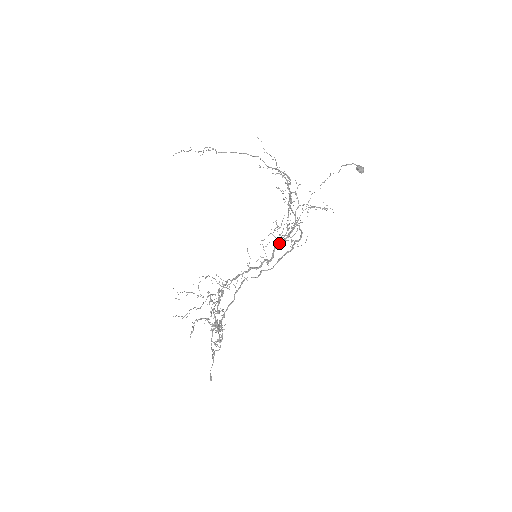
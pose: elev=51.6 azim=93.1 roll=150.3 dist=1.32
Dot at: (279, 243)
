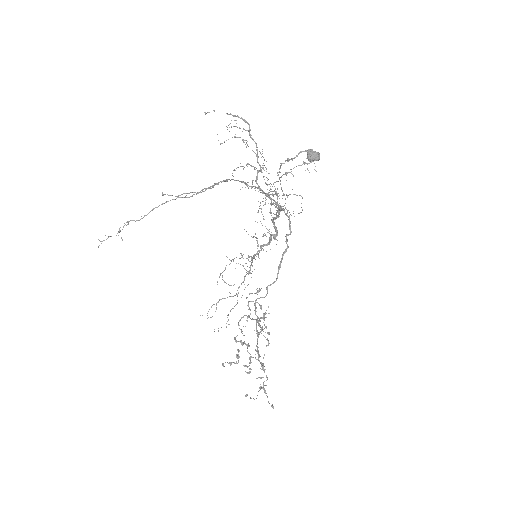
Dot at: occluded
